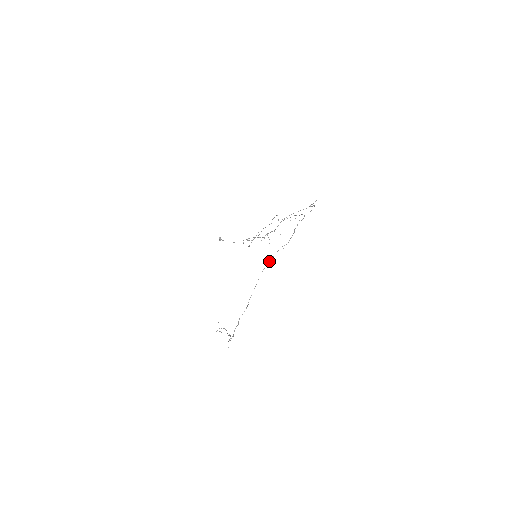
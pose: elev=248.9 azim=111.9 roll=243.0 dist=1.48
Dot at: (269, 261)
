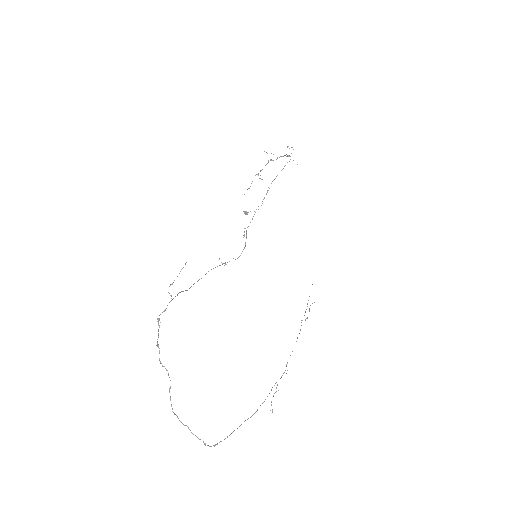
Dot at: occluded
